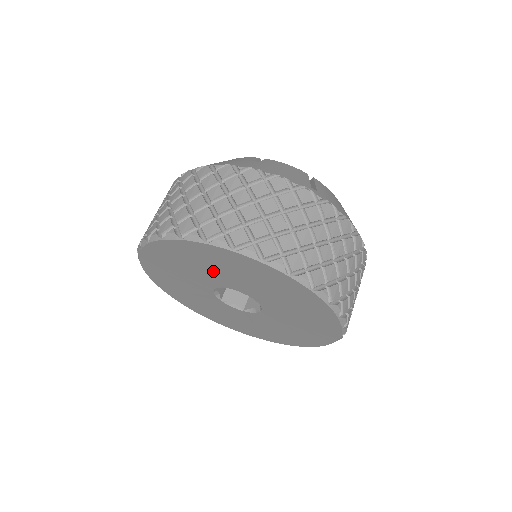
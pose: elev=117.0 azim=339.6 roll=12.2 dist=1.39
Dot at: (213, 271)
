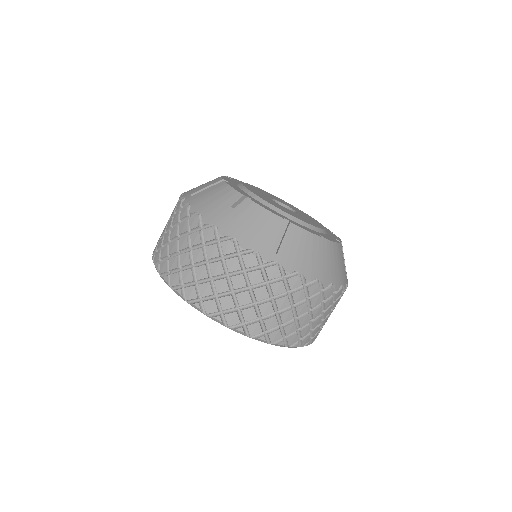
Dot at: occluded
